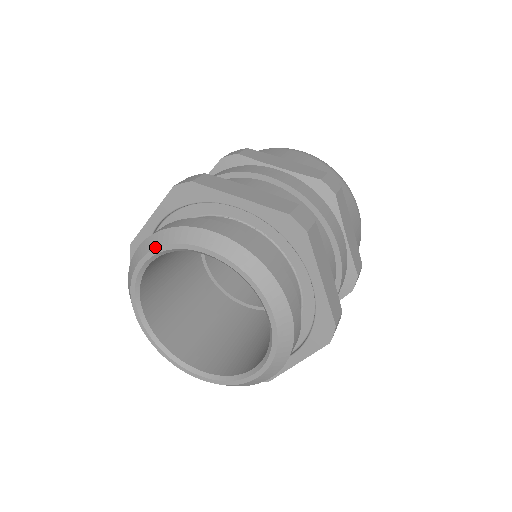
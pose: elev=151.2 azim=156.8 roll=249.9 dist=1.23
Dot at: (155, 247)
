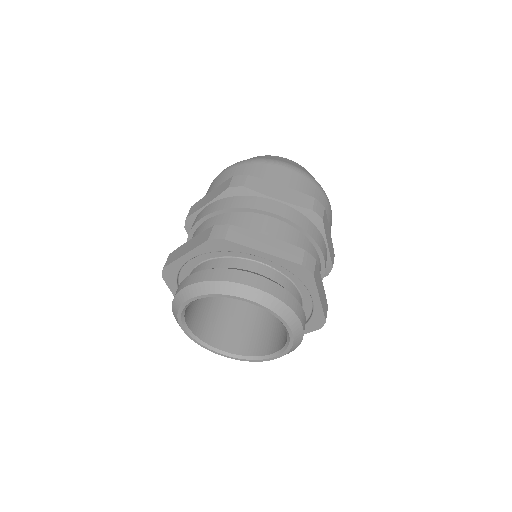
Dot at: (204, 294)
